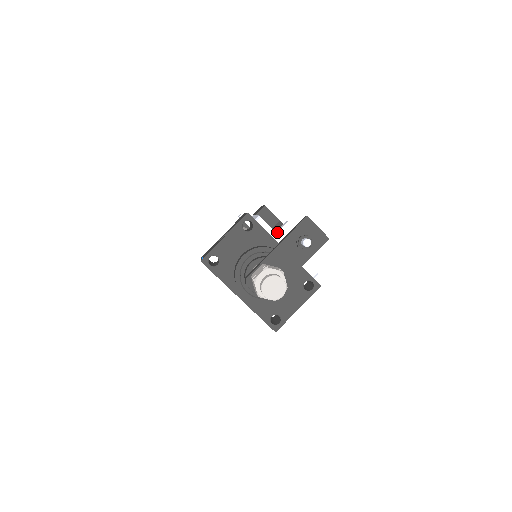
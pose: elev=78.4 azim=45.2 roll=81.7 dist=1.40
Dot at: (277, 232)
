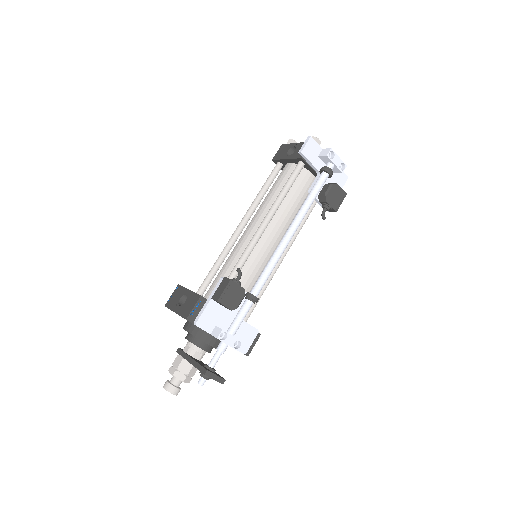
Dot at: occluded
